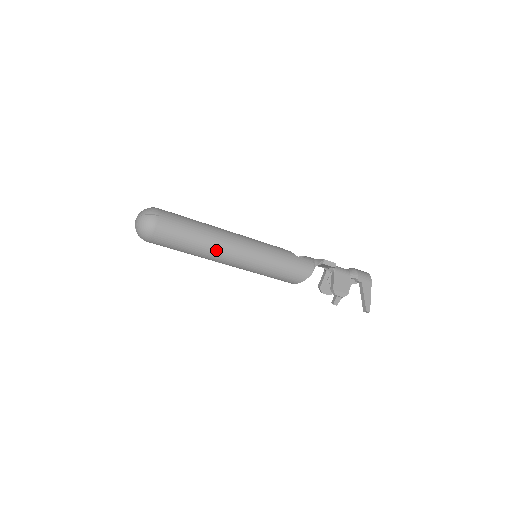
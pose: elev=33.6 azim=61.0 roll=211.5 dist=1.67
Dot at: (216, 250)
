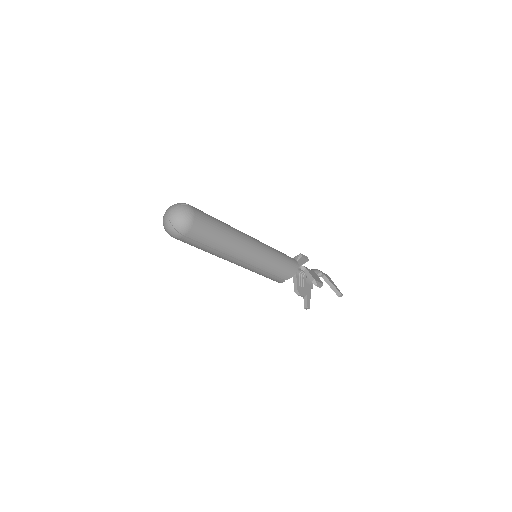
Dot at: (239, 240)
